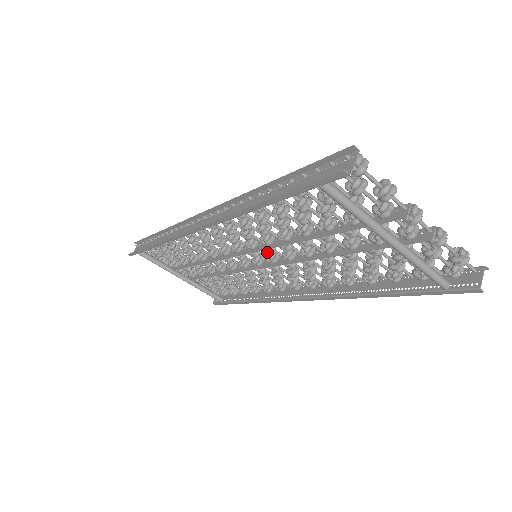
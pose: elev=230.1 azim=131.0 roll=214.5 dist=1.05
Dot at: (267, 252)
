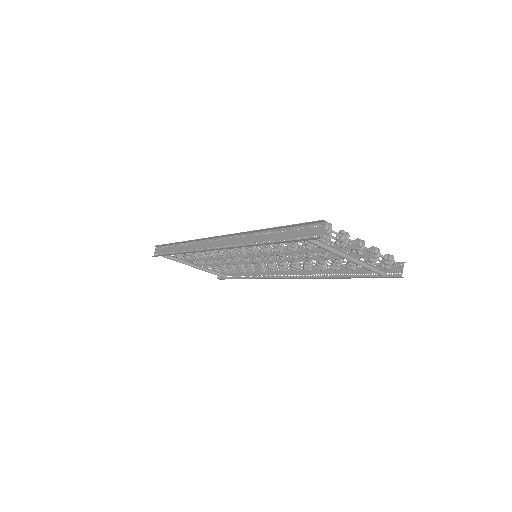
Dot at: (265, 256)
